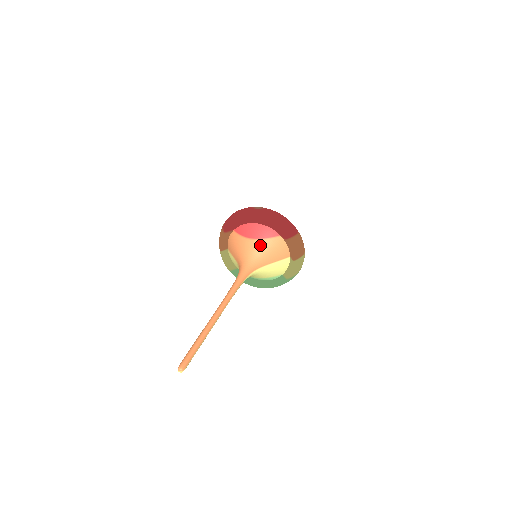
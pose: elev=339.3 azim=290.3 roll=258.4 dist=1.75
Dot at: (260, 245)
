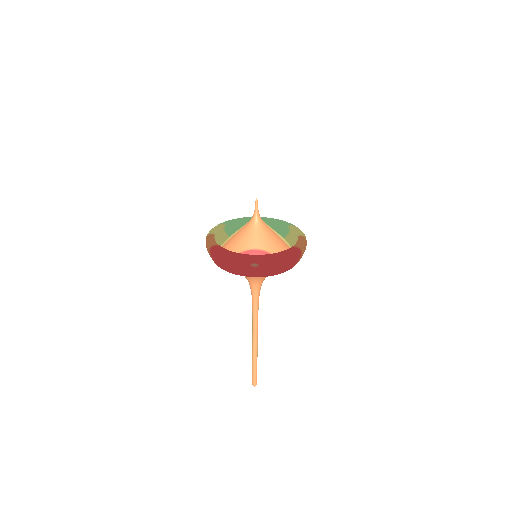
Dot at: occluded
